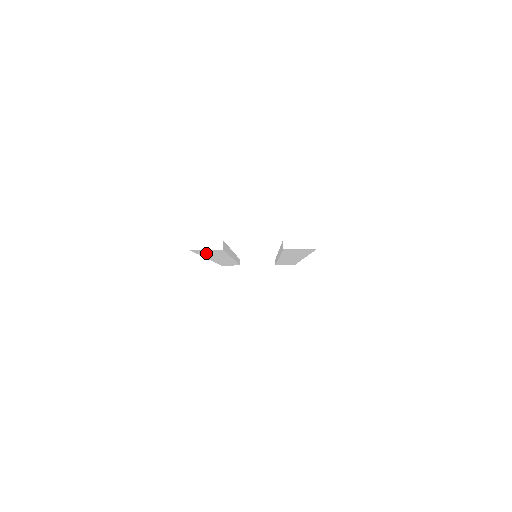
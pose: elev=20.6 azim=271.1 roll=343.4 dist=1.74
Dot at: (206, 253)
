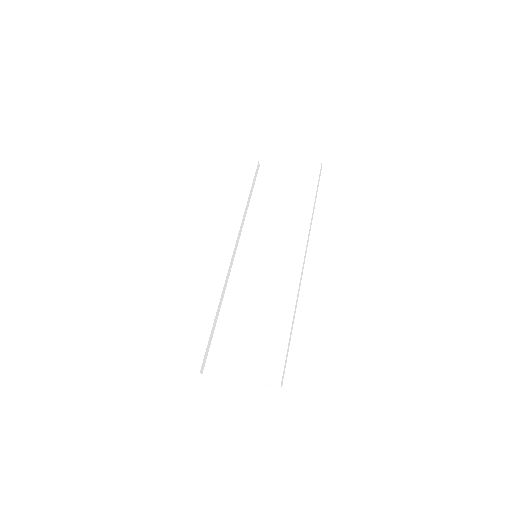
Dot at: occluded
